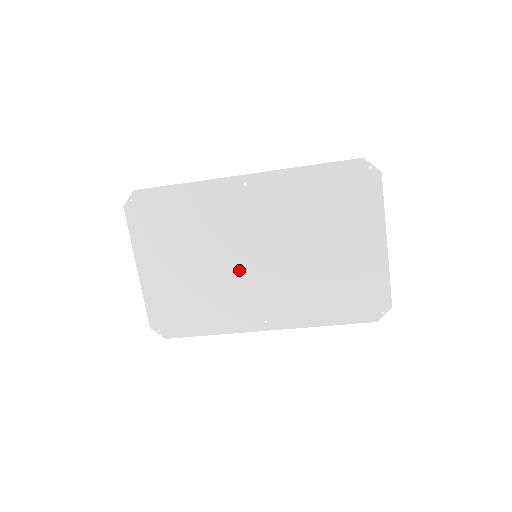
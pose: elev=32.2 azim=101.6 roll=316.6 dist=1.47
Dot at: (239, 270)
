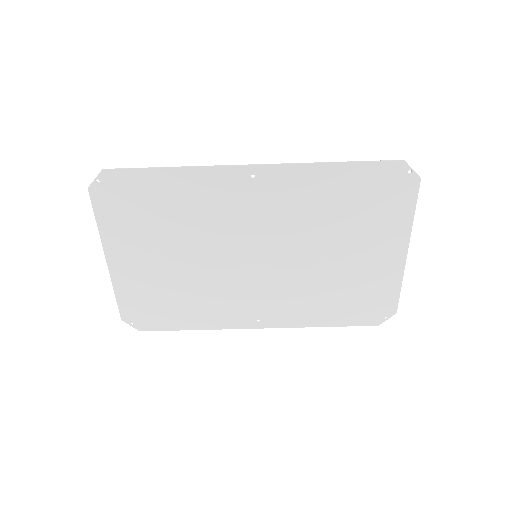
Dot at: (234, 269)
